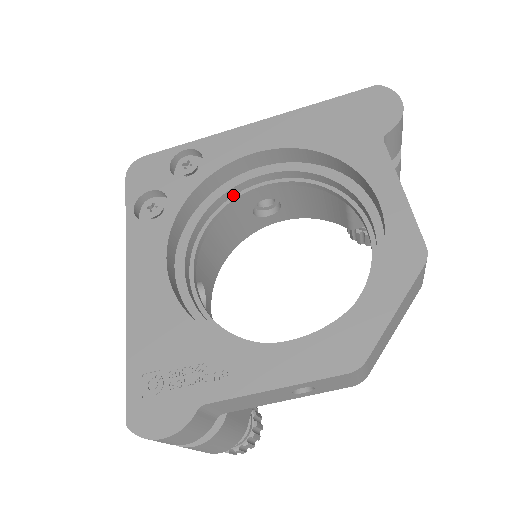
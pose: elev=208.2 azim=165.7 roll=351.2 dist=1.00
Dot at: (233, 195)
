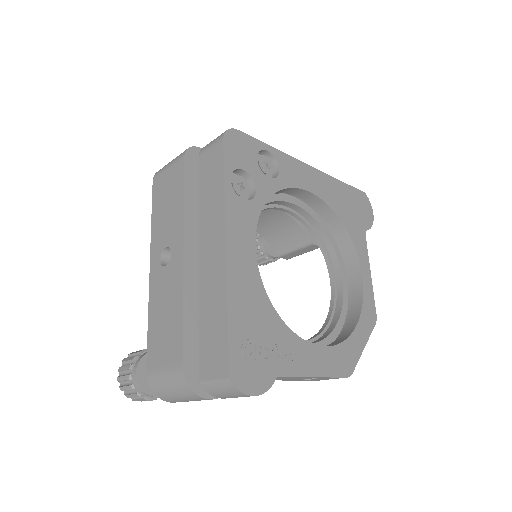
Dot at: (269, 204)
